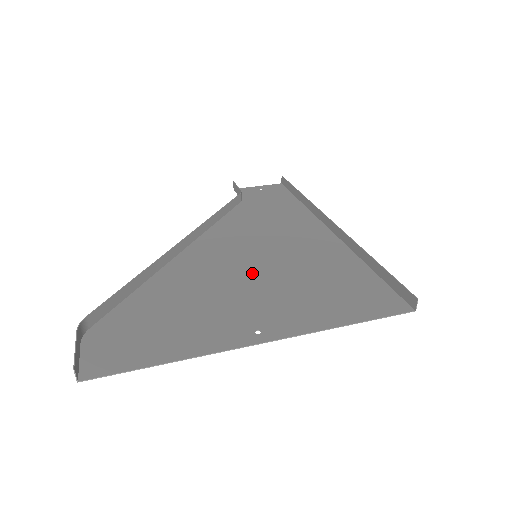
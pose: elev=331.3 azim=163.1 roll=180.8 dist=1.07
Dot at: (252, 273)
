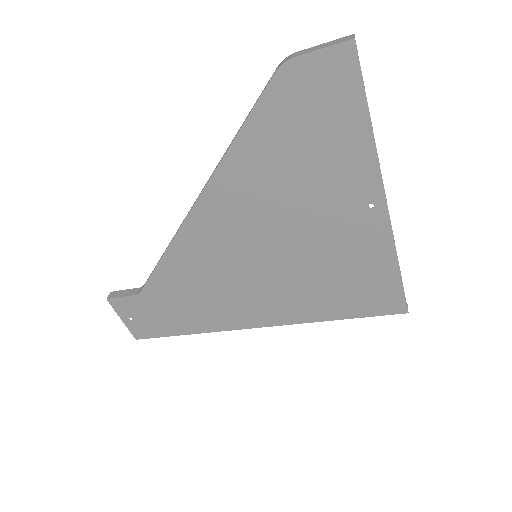
Dot at: (282, 240)
